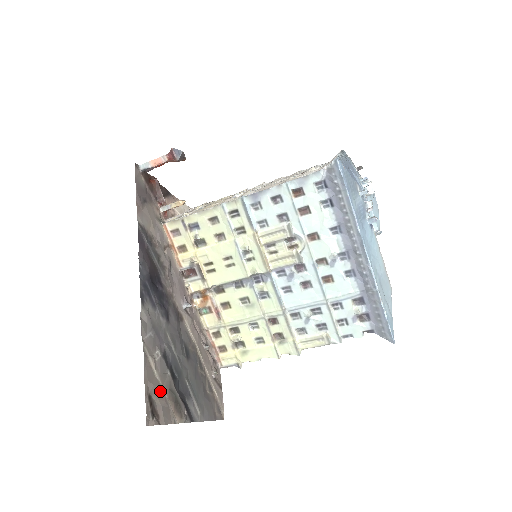
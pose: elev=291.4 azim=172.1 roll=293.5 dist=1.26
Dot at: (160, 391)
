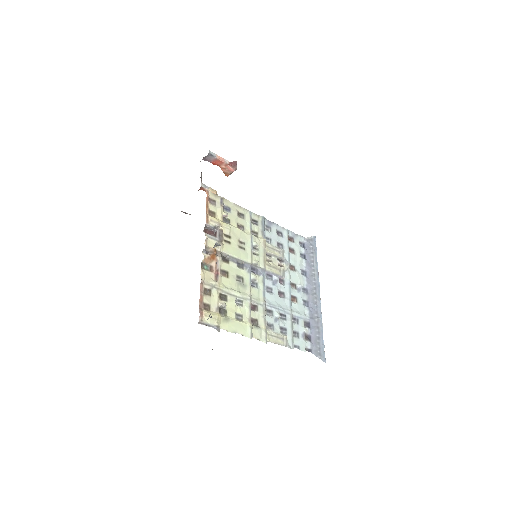
Dot at: occluded
